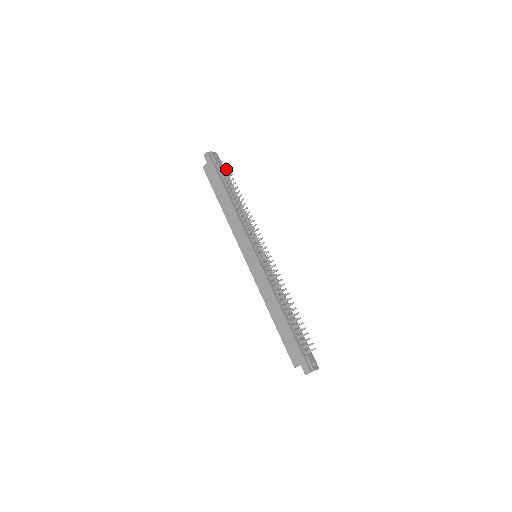
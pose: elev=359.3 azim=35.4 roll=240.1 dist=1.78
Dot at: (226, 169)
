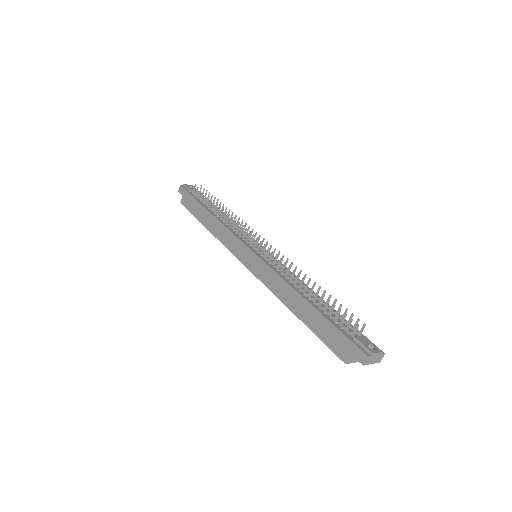
Dot at: occluded
